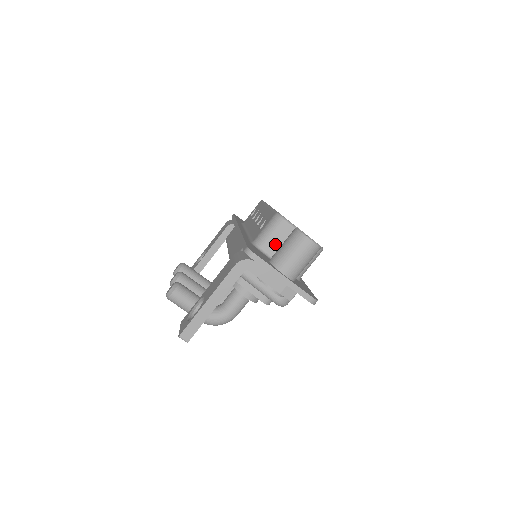
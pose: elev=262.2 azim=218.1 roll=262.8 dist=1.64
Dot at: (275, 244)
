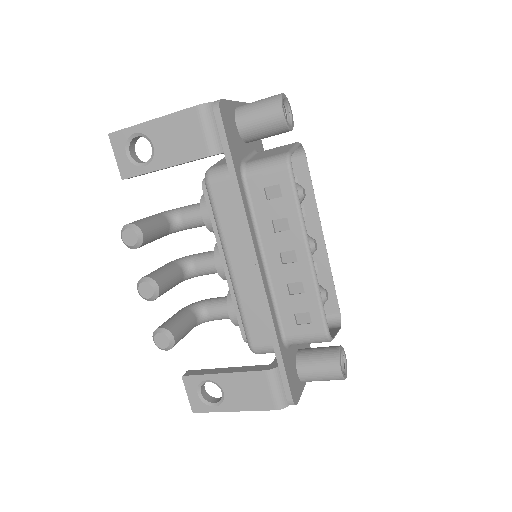
Dot at: occluded
